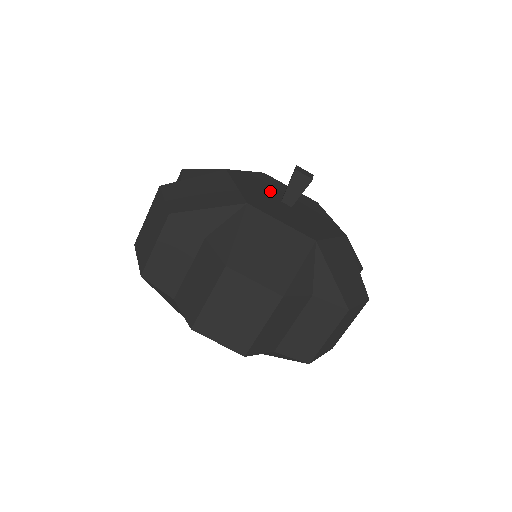
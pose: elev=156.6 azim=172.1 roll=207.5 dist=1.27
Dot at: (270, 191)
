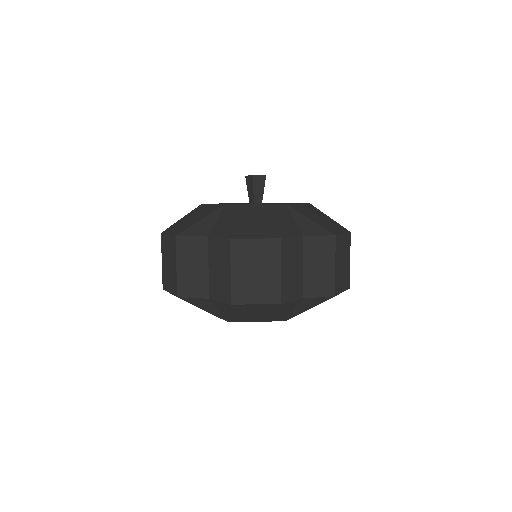
Dot at: occluded
